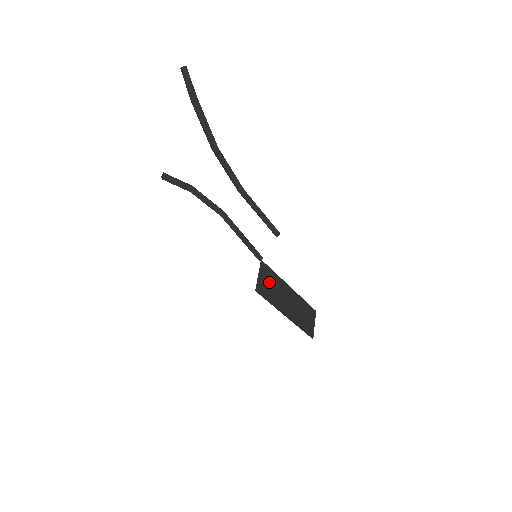
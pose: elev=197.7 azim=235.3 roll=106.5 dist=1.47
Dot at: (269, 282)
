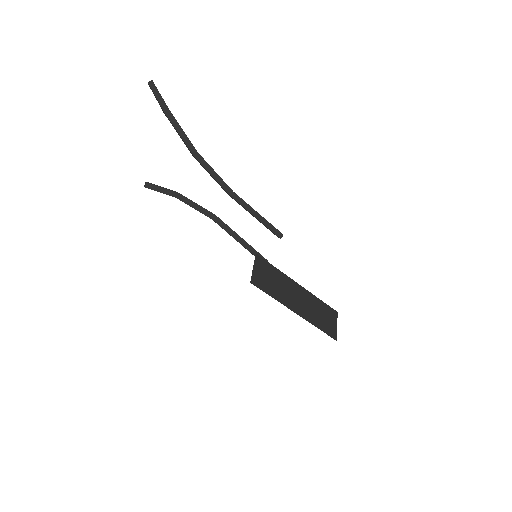
Dot at: (269, 276)
